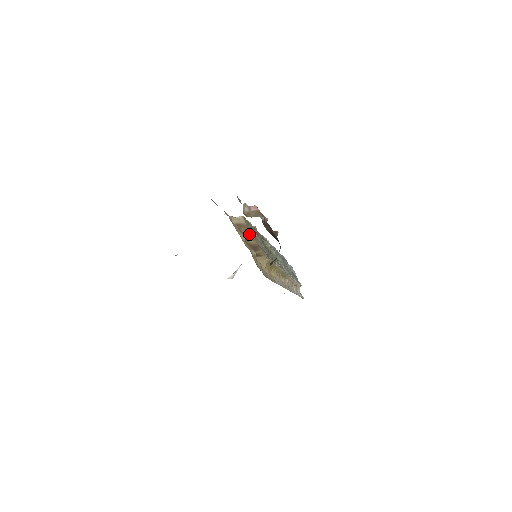
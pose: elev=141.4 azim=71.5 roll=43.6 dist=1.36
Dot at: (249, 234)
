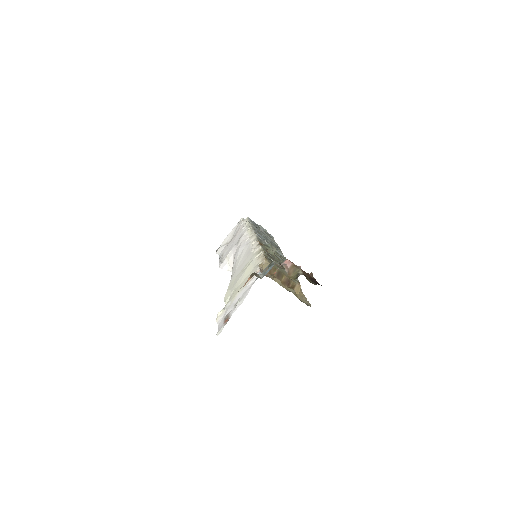
Dot at: (278, 273)
